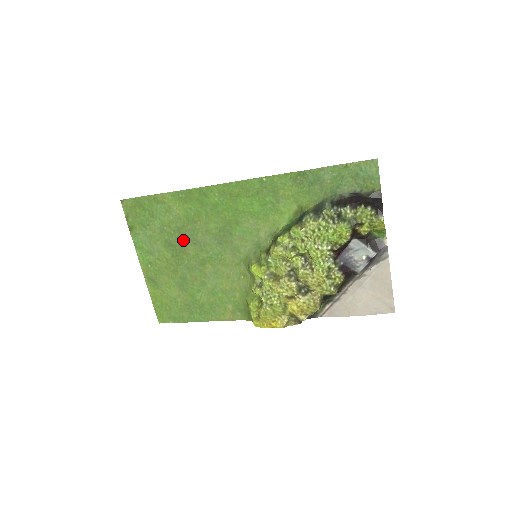
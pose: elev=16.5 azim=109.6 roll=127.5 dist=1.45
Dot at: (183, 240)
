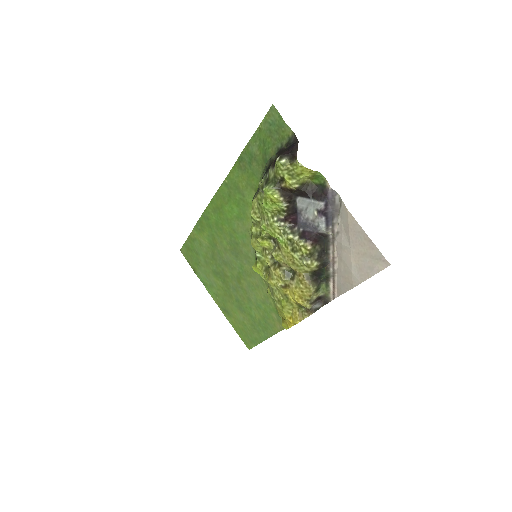
Dot at: (219, 265)
